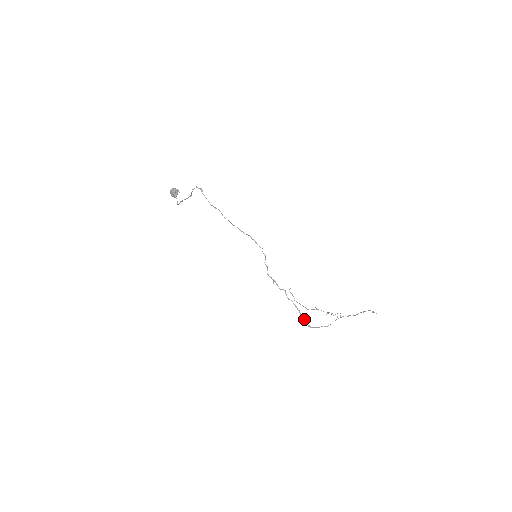
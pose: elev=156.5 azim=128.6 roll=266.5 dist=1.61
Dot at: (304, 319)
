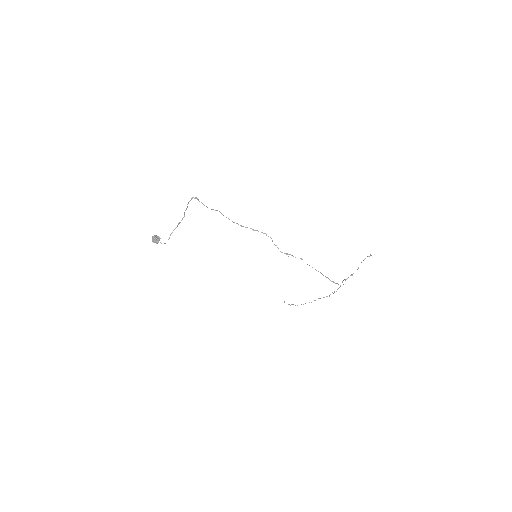
Dot at: (327, 277)
